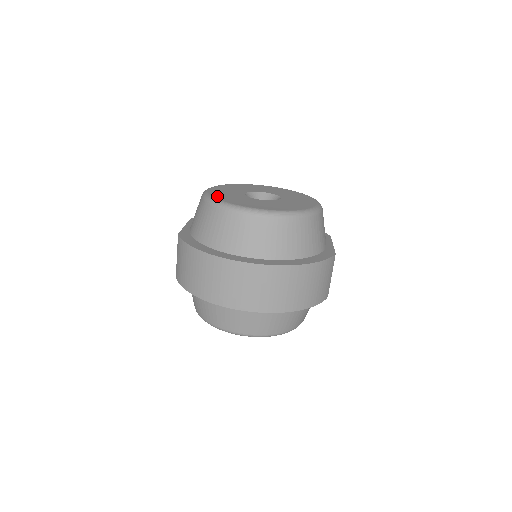
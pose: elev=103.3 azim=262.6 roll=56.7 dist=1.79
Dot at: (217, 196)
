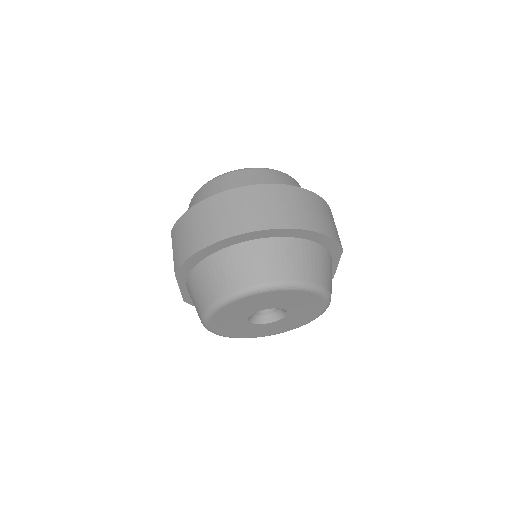
Dot at: occluded
